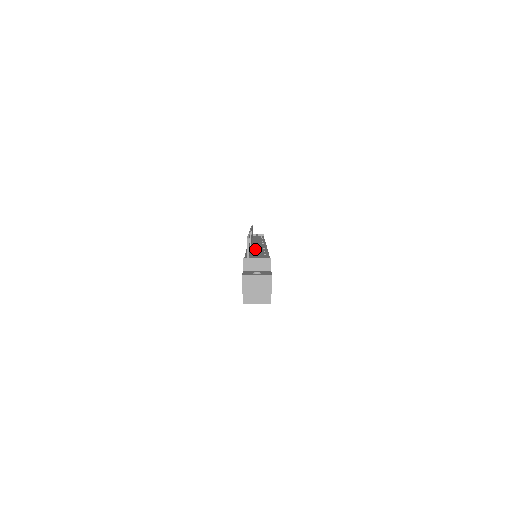
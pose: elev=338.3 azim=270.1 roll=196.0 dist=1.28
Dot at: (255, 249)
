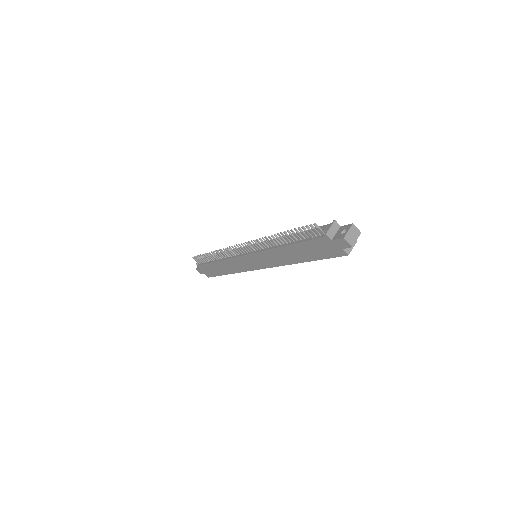
Dot at: occluded
